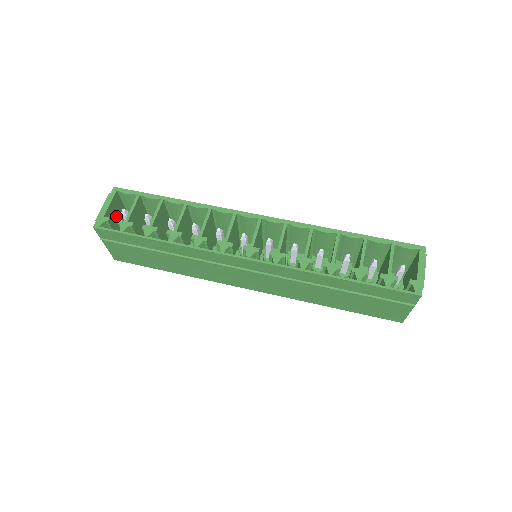
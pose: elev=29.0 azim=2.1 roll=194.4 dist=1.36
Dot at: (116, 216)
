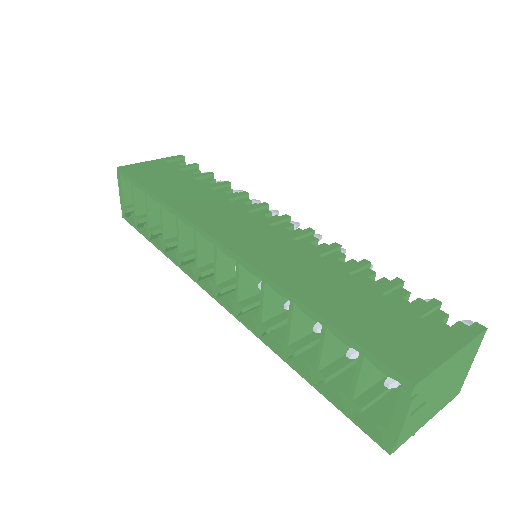
Dot at: occluded
